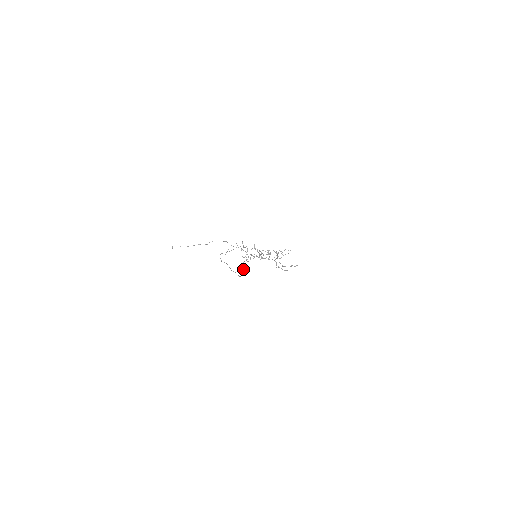
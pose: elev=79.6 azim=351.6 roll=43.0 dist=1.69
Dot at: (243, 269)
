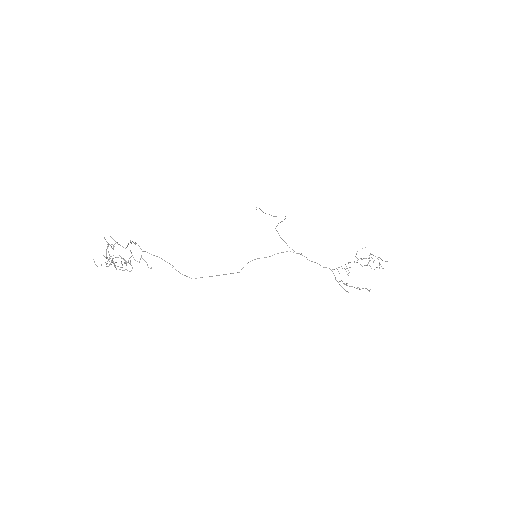
Dot at: (242, 268)
